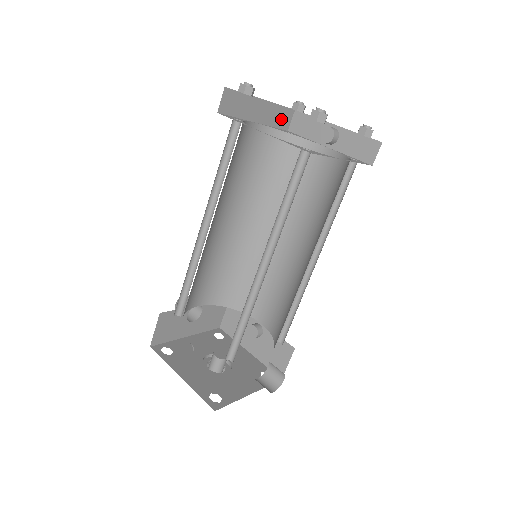
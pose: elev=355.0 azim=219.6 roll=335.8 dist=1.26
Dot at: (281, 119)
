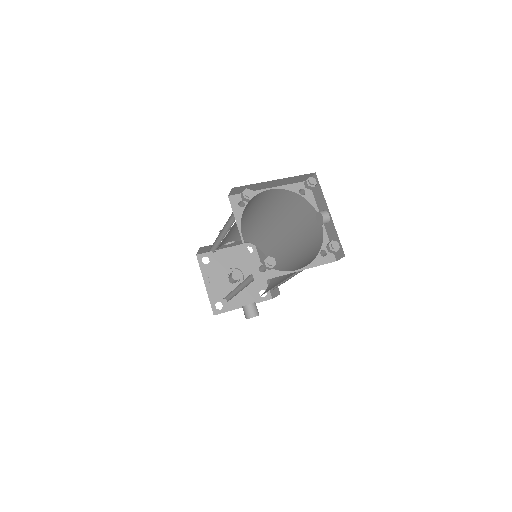
Dot at: (299, 179)
